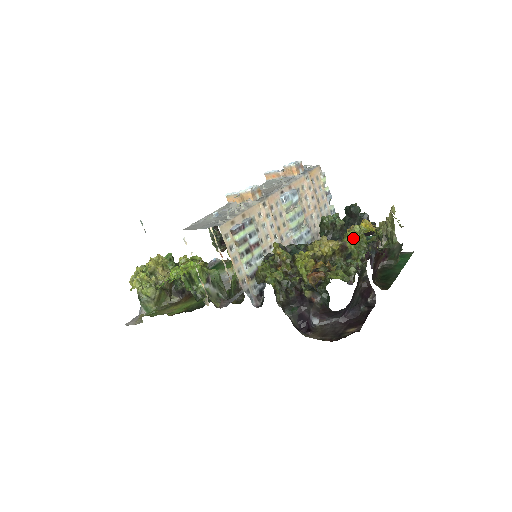
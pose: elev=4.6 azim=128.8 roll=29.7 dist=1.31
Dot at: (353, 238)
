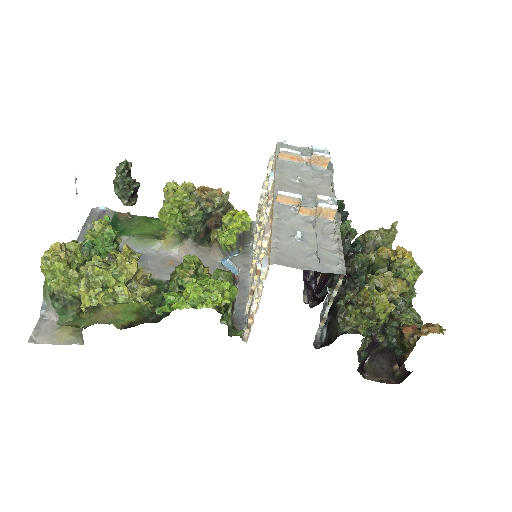
Dot at: (415, 278)
